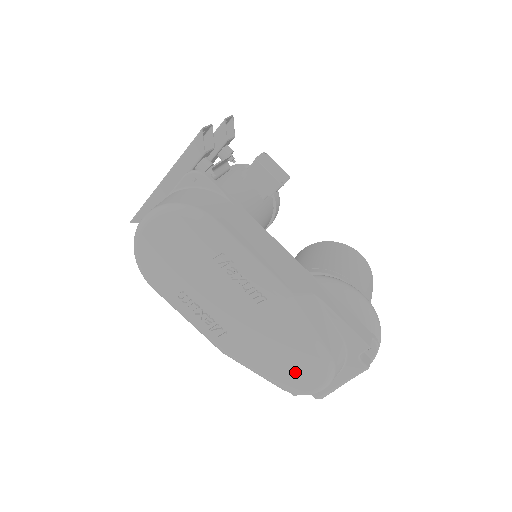
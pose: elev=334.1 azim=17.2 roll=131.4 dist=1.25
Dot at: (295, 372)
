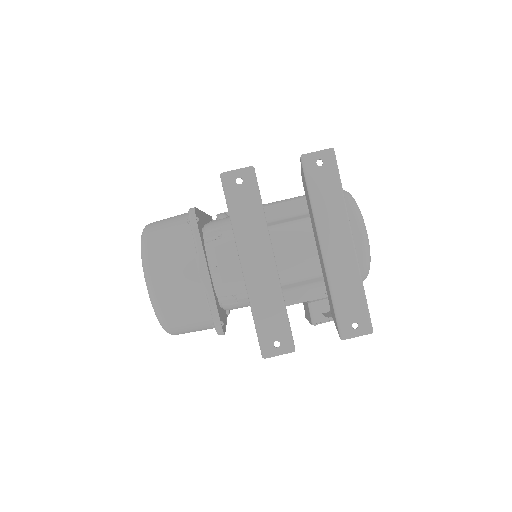
Dot at: occluded
